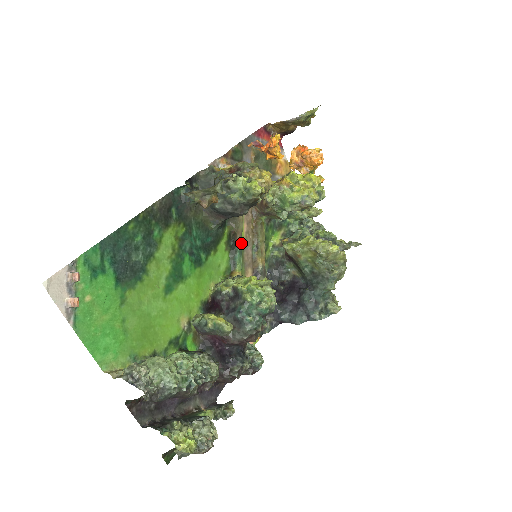
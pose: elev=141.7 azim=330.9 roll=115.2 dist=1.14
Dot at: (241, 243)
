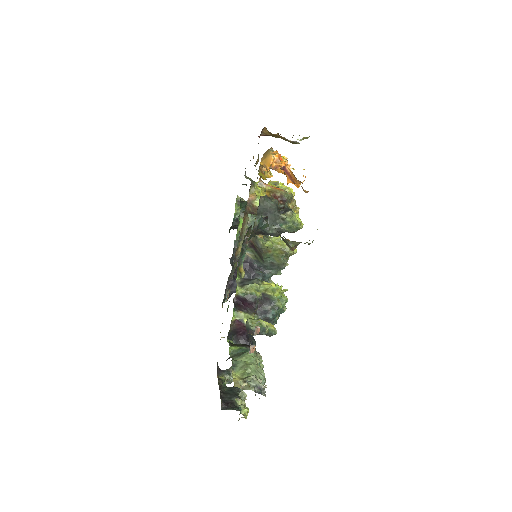
Dot at: (247, 244)
